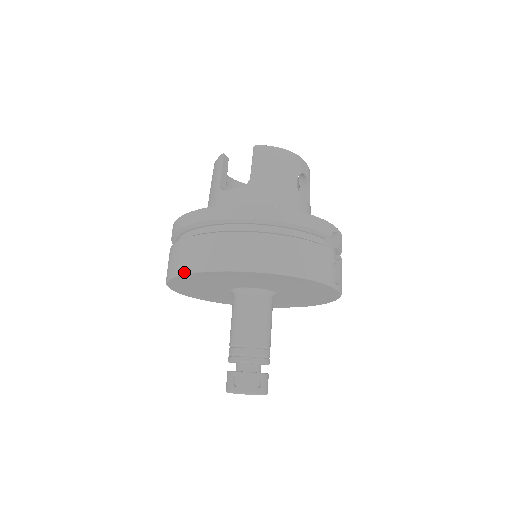
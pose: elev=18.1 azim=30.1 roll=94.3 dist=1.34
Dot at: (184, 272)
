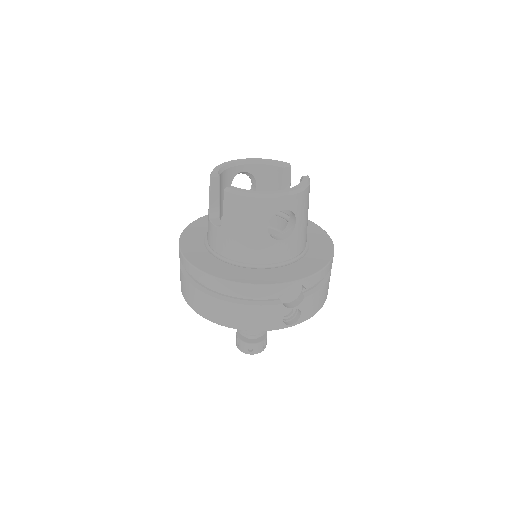
Dot at: occluded
